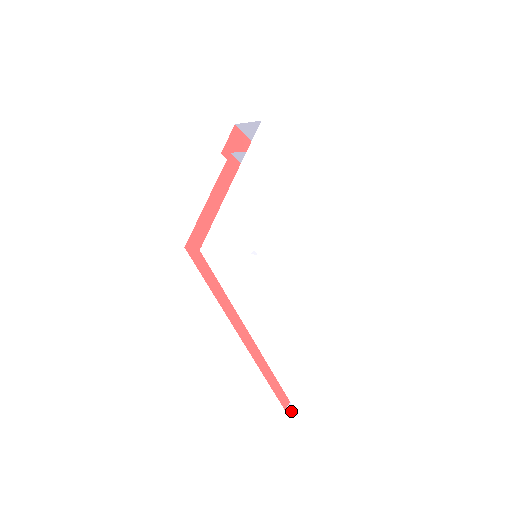
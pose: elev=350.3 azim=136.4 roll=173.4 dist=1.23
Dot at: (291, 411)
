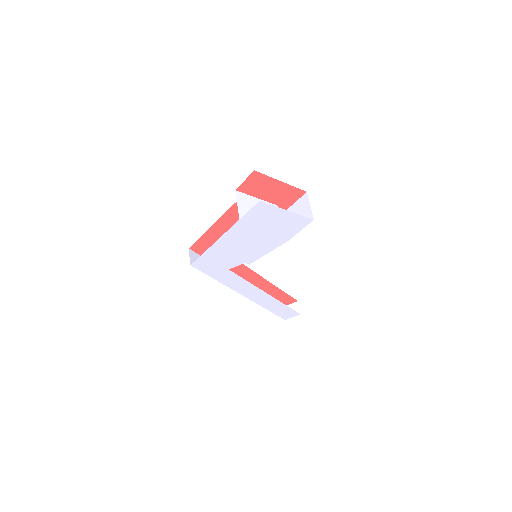
Dot at: occluded
